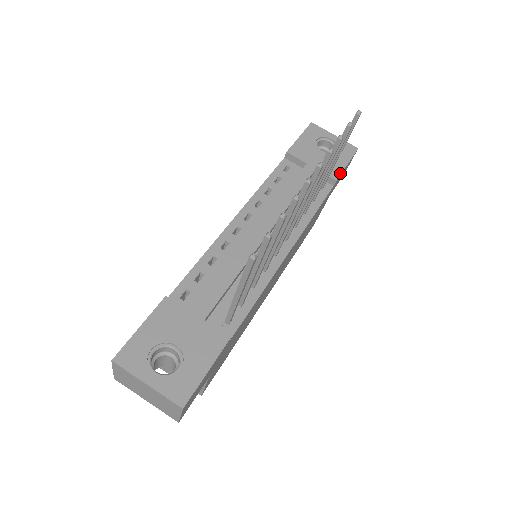
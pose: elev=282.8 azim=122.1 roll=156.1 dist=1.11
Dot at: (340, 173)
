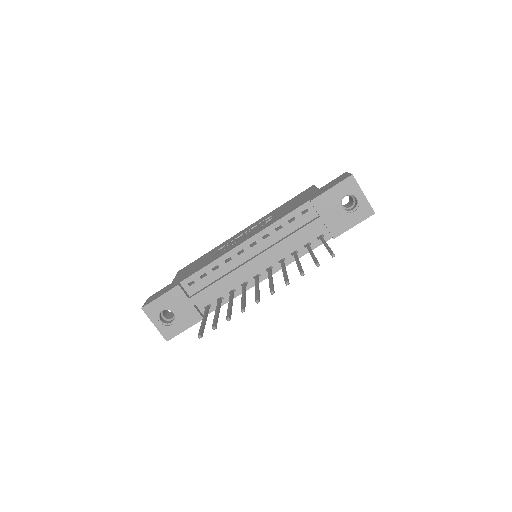
Dot at: (341, 233)
